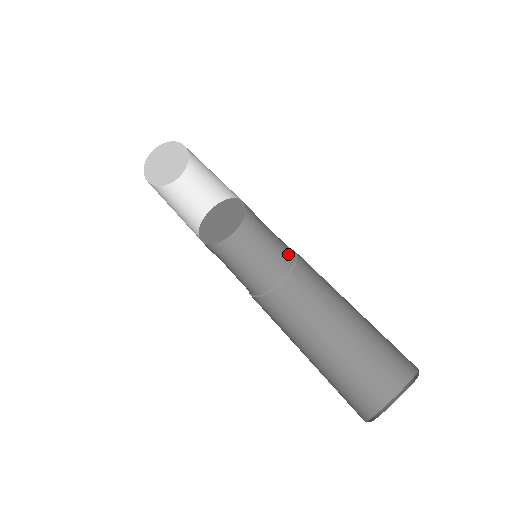
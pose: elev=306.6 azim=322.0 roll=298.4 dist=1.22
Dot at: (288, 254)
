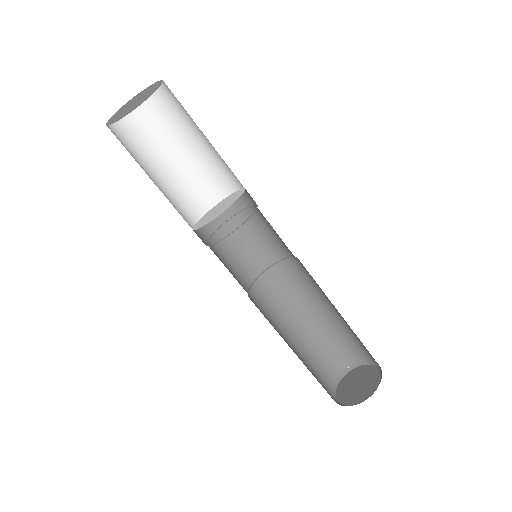
Dot at: occluded
